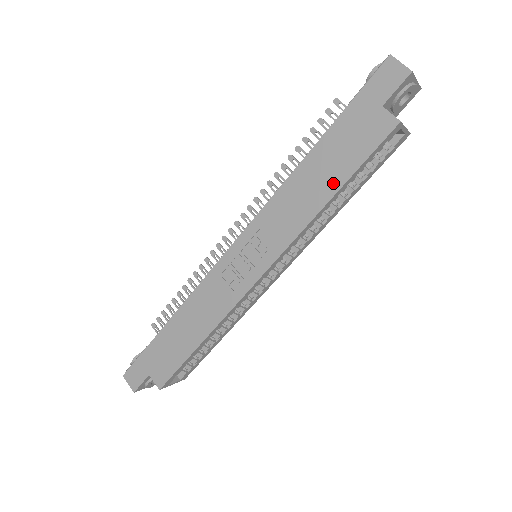
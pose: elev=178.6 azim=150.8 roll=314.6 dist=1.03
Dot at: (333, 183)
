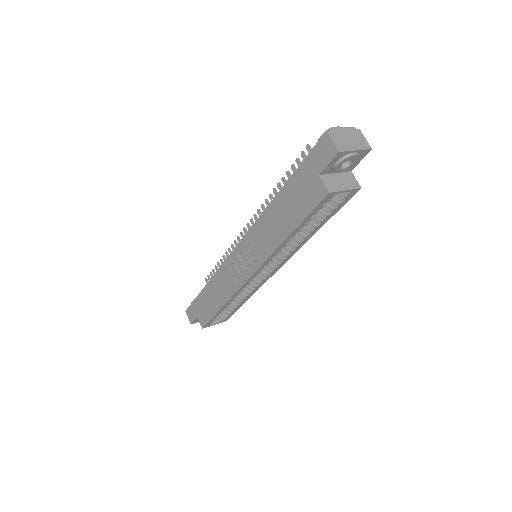
Dot at: (288, 226)
